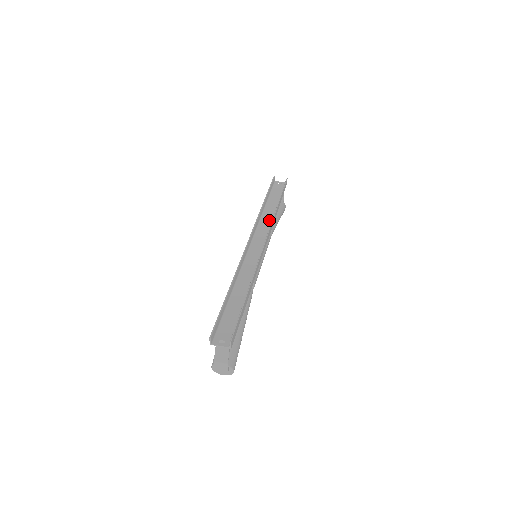
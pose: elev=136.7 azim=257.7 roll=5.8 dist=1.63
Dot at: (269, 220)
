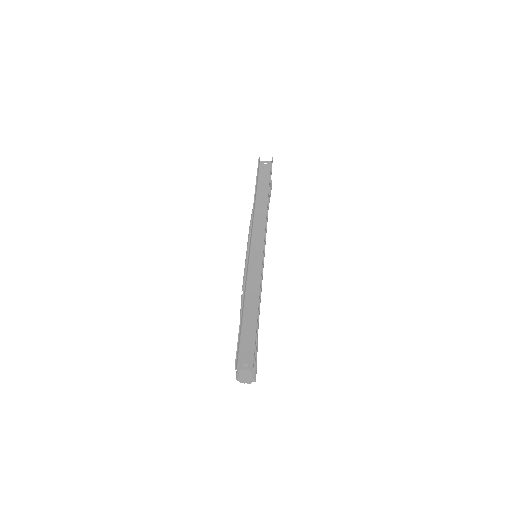
Dot at: (263, 215)
